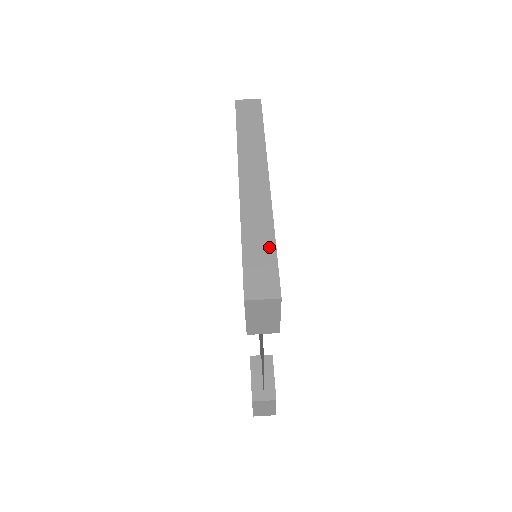
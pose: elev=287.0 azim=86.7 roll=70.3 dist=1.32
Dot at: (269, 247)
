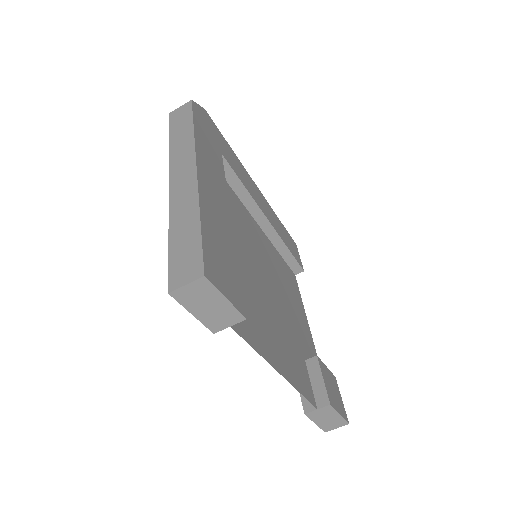
Dot at: (194, 230)
